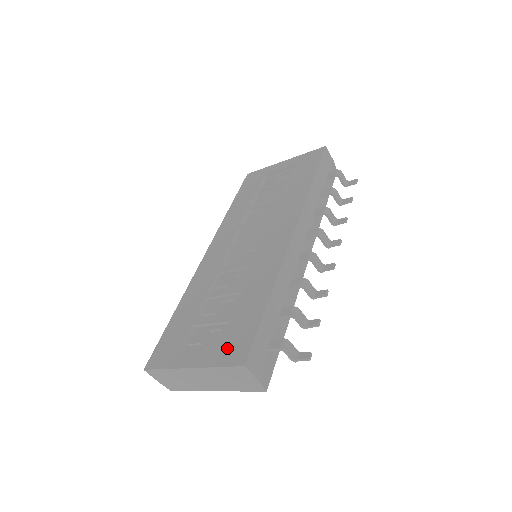
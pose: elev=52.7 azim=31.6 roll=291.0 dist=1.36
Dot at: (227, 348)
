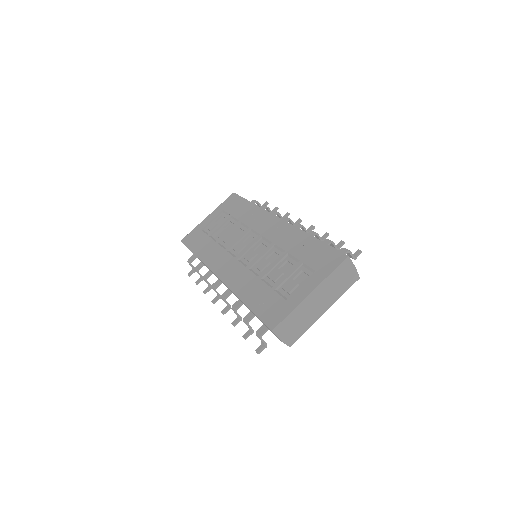
Dot at: (323, 265)
